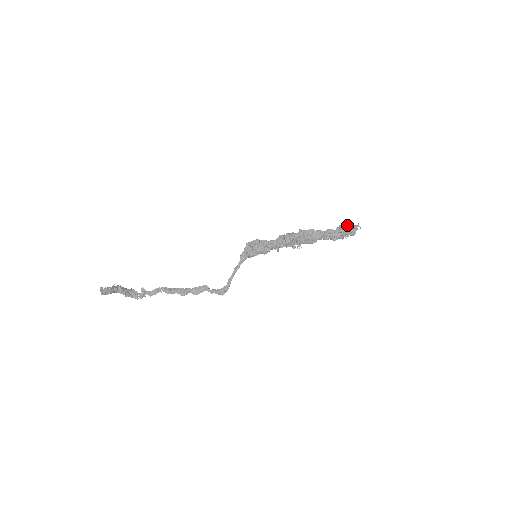
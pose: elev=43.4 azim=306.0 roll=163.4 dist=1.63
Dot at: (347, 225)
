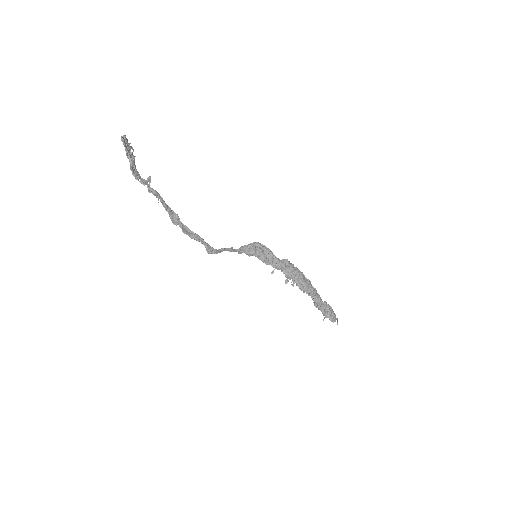
Dot at: occluded
